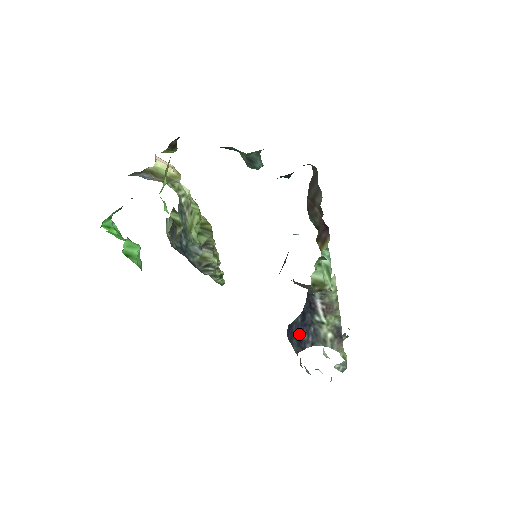
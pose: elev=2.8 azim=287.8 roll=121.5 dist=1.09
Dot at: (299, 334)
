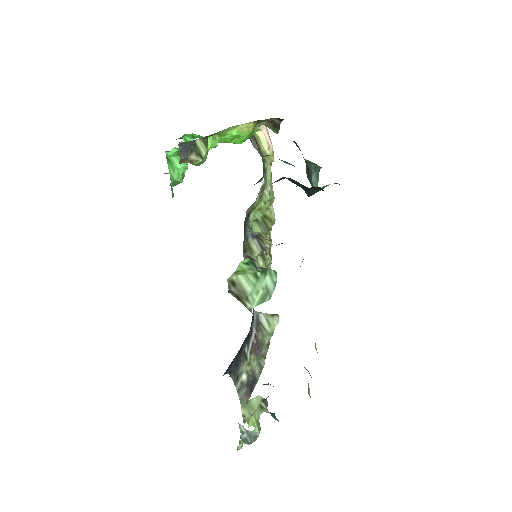
Dot at: (234, 358)
